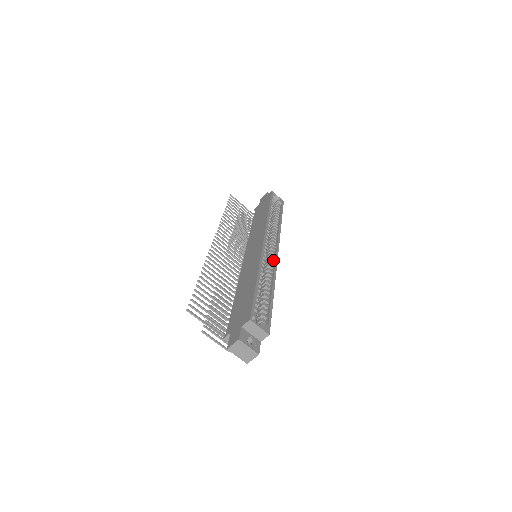
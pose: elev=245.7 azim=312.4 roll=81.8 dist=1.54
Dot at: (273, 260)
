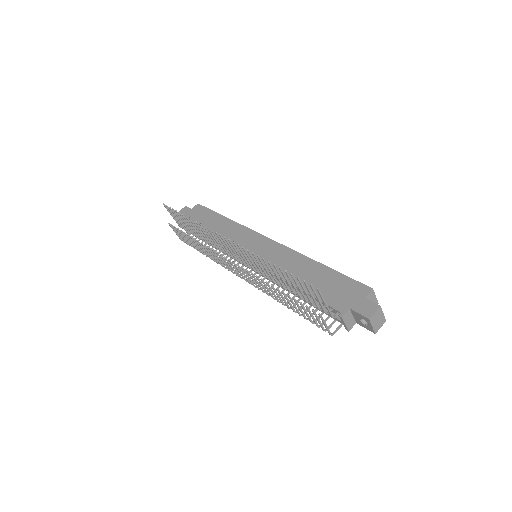
Dot at: occluded
